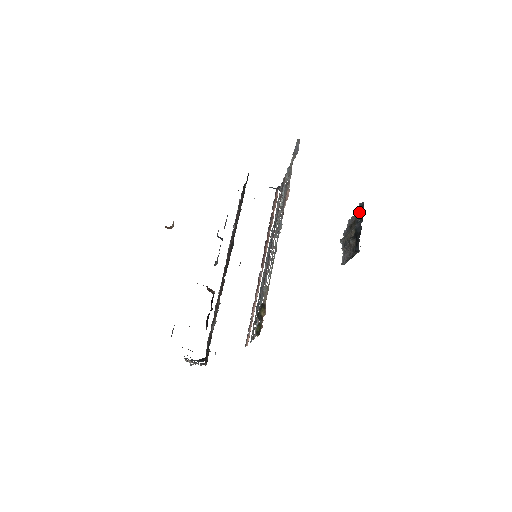
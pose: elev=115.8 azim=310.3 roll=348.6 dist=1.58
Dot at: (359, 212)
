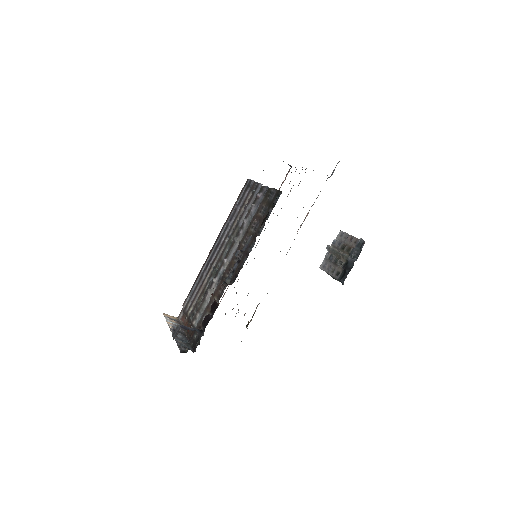
Dot at: (357, 247)
